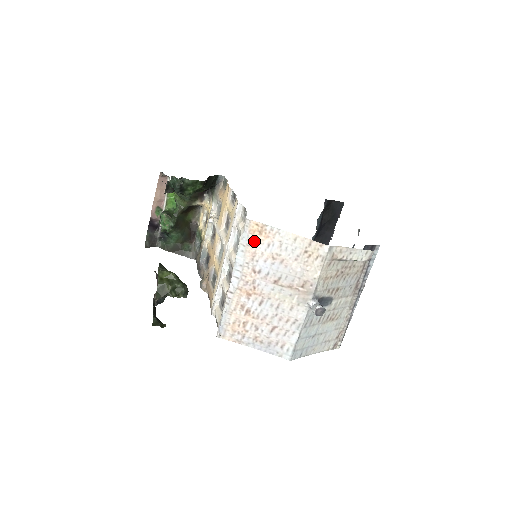
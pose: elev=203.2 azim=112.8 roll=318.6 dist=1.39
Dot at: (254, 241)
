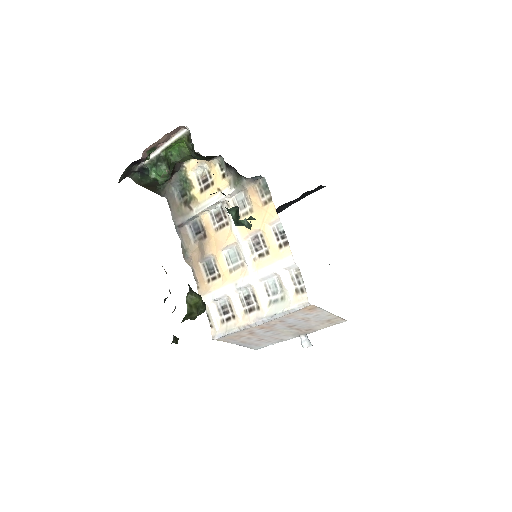
Dot at: (300, 312)
